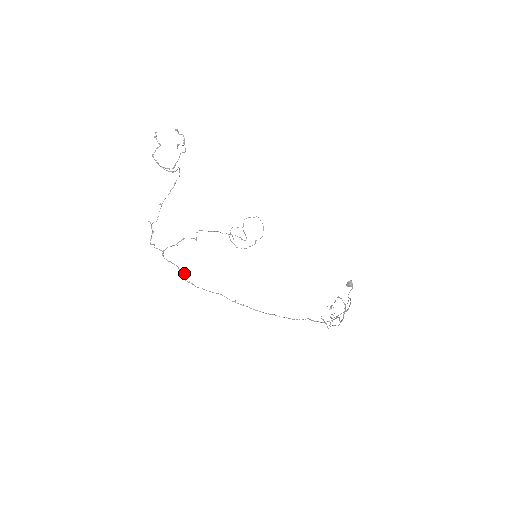
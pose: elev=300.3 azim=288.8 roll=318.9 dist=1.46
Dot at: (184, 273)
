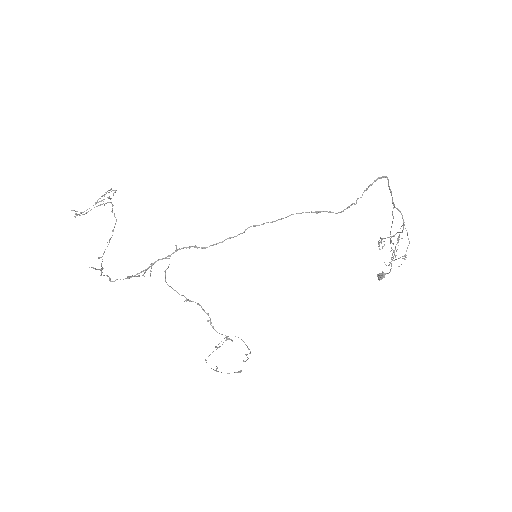
Dot at: (175, 250)
